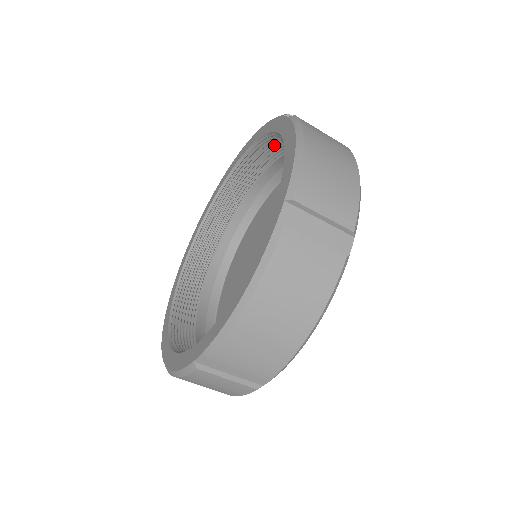
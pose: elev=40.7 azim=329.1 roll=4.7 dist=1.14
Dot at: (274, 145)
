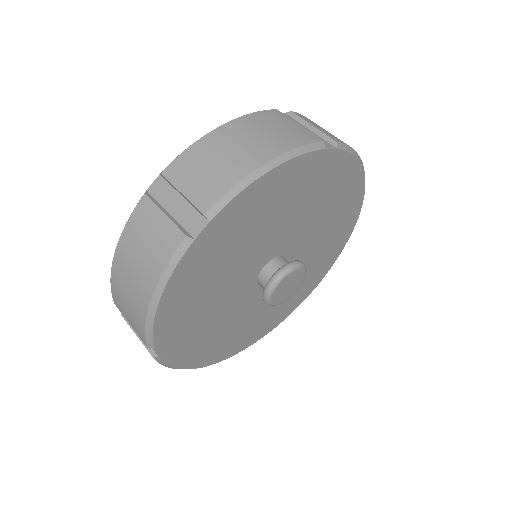
Dot at: occluded
